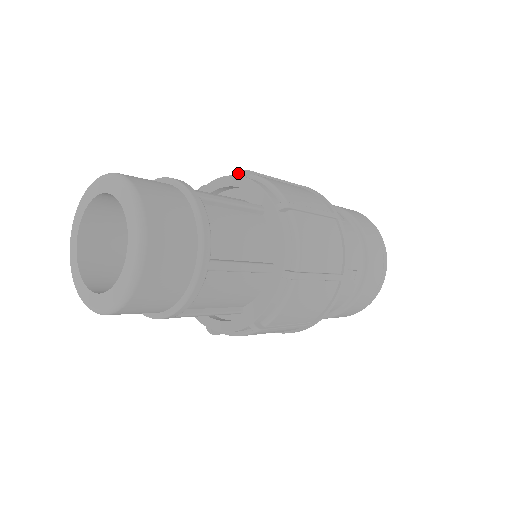
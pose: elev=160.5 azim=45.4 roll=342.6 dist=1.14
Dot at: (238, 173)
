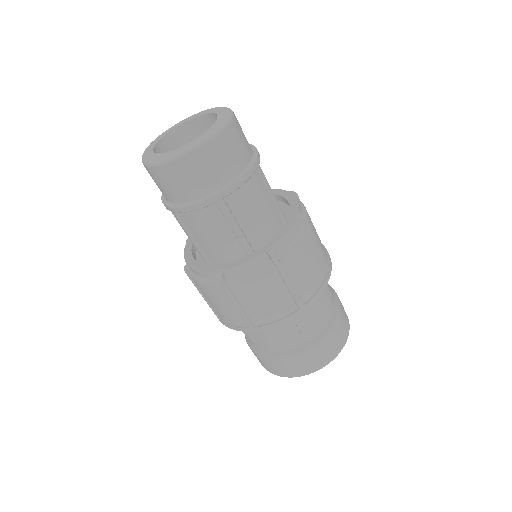
Dot at: occluded
